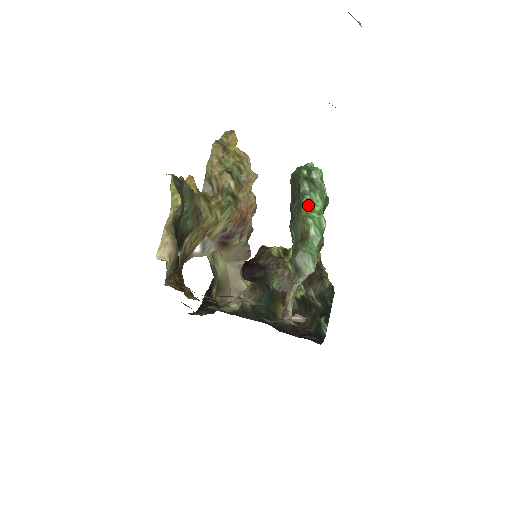
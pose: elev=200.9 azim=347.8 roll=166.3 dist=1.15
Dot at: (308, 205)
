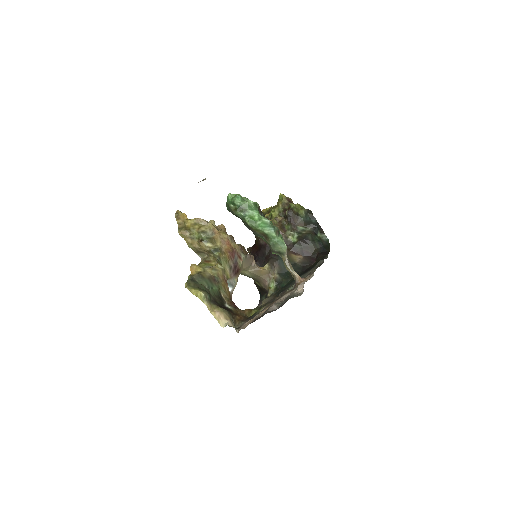
Dot at: (251, 222)
